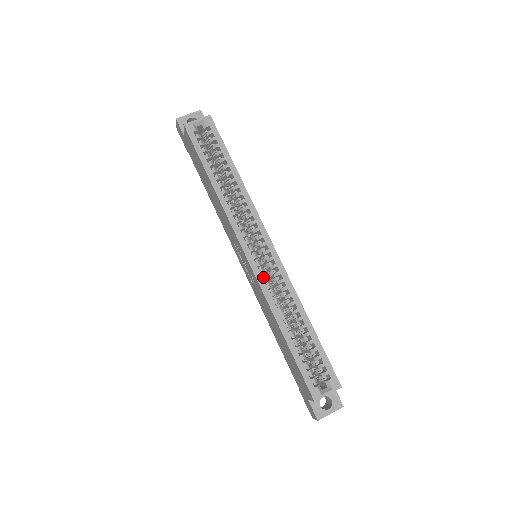
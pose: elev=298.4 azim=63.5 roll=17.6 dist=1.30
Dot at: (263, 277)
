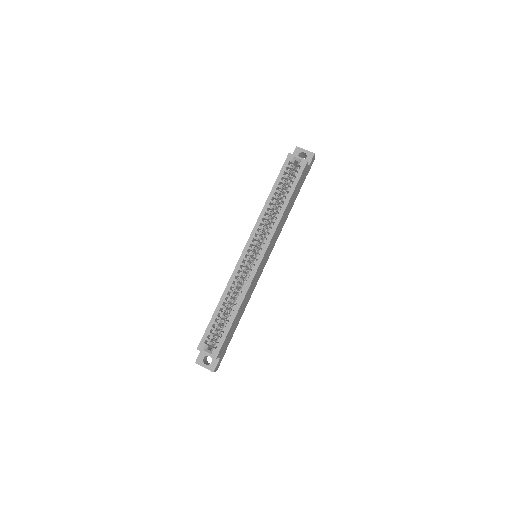
Dot at: (242, 268)
